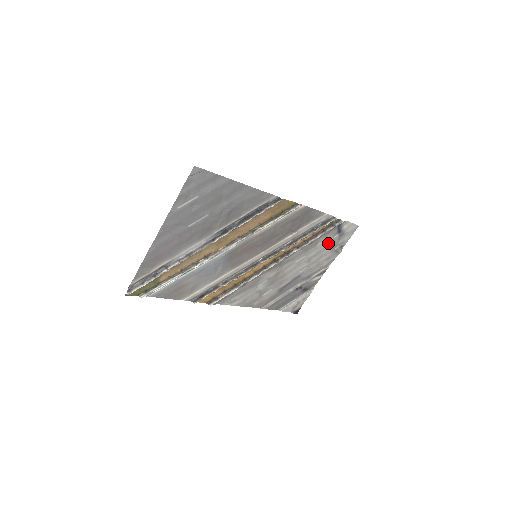
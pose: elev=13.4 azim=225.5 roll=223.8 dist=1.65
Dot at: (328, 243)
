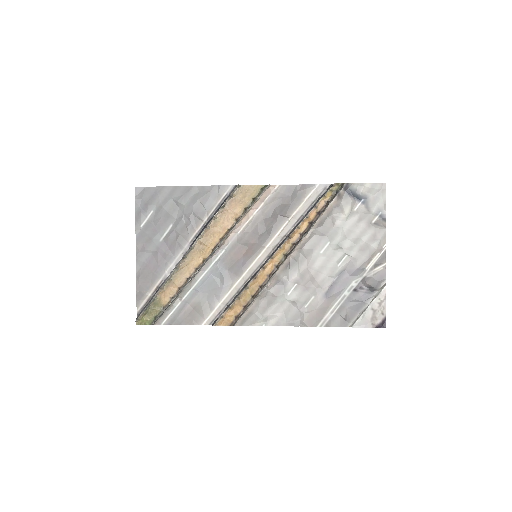
Dot at: (353, 218)
